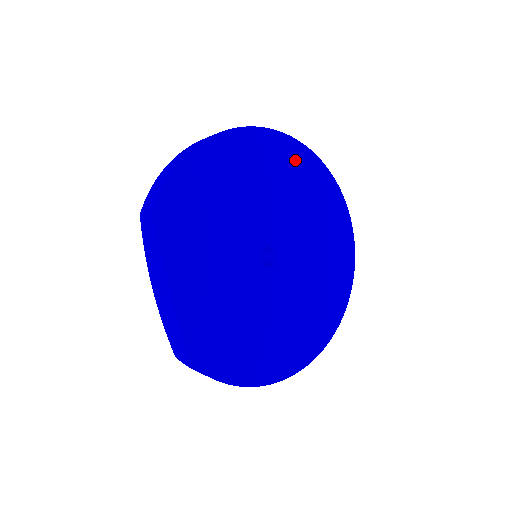
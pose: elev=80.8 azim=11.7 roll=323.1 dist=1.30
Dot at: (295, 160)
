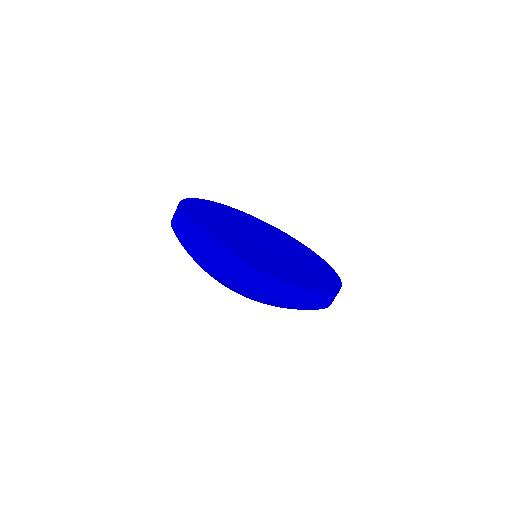
Dot at: (248, 217)
